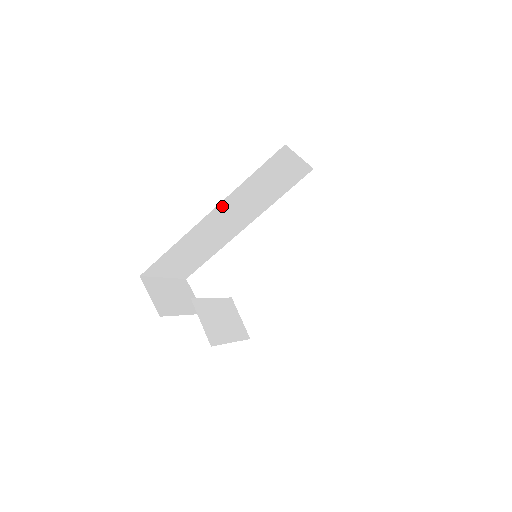
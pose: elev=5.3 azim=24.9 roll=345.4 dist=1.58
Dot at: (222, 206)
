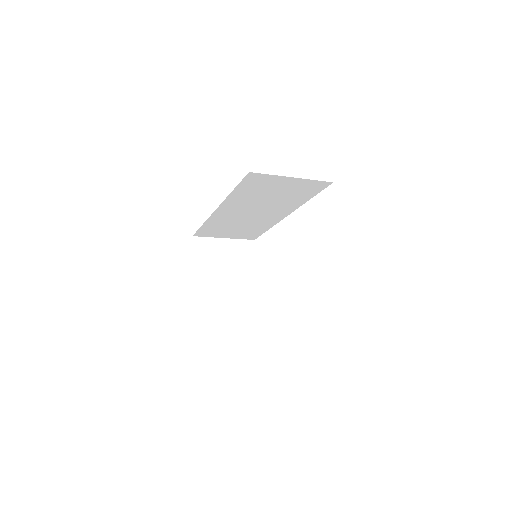
Dot at: (227, 206)
